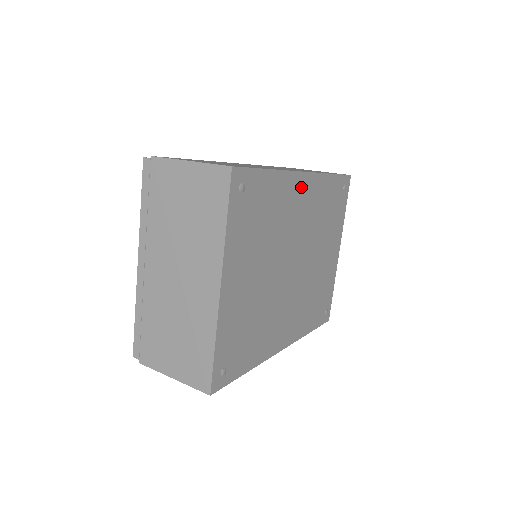
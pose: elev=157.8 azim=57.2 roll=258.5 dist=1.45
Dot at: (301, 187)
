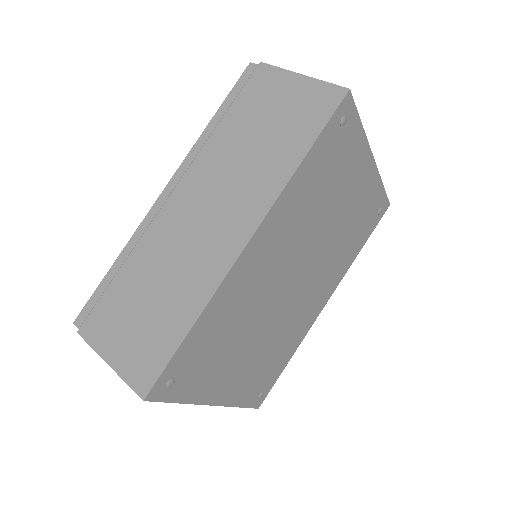
Dot at: (253, 255)
